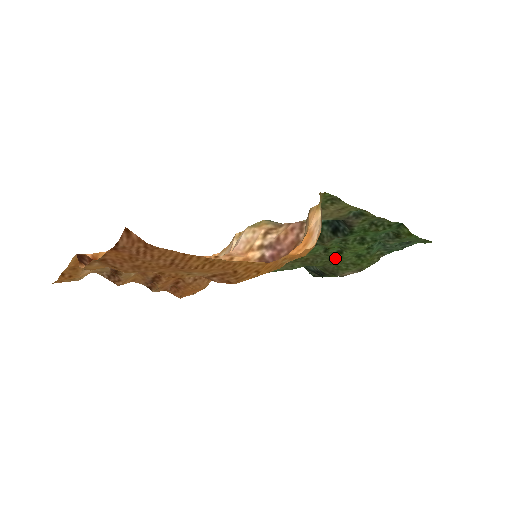
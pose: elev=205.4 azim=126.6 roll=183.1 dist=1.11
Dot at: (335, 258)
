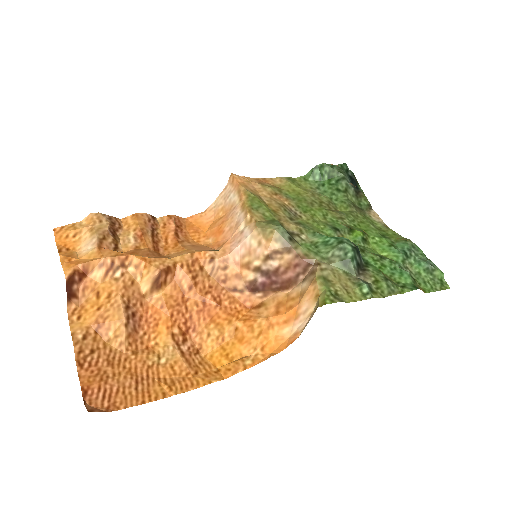
Dot at: (358, 227)
